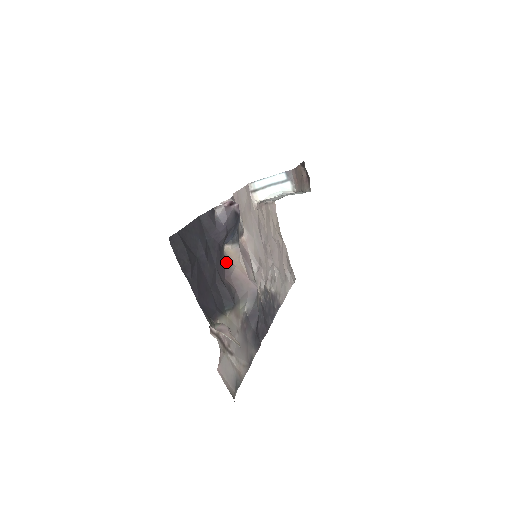
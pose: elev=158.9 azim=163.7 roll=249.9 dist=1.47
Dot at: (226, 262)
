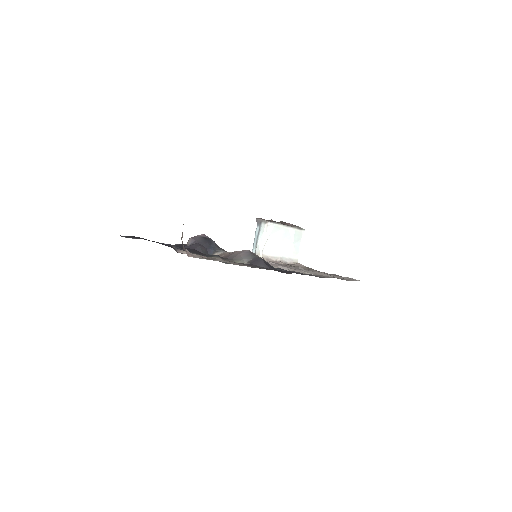
Dot at: occluded
